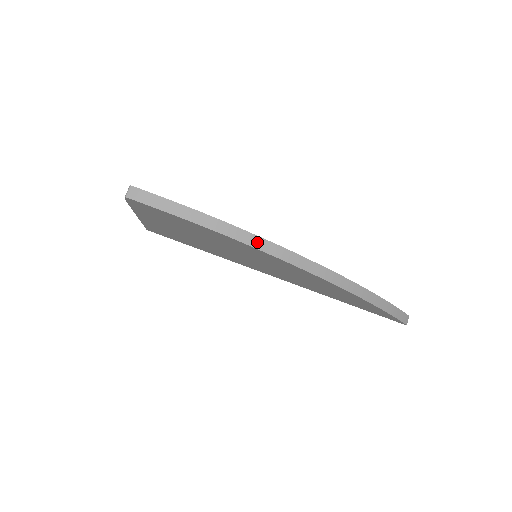
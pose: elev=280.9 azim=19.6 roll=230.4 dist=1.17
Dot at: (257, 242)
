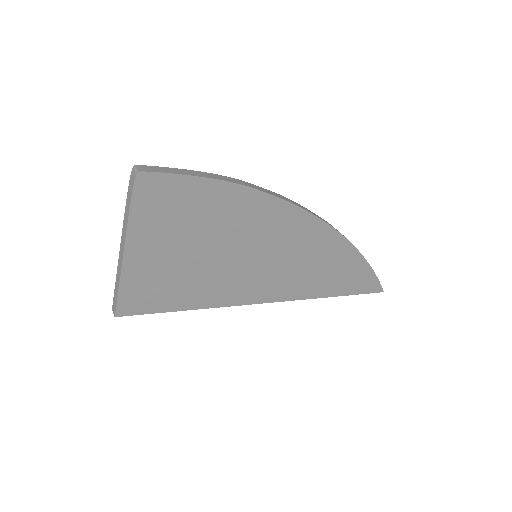
Dot at: (270, 193)
